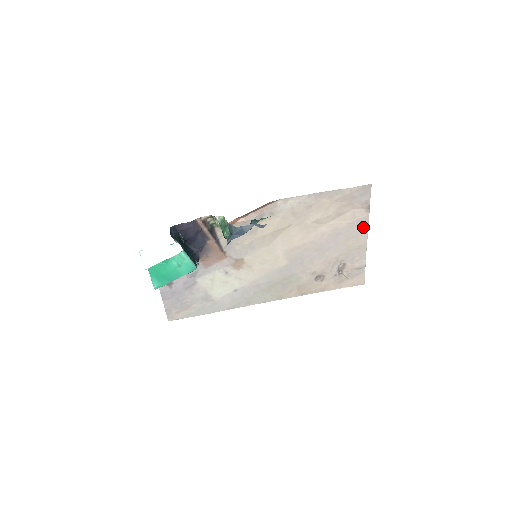
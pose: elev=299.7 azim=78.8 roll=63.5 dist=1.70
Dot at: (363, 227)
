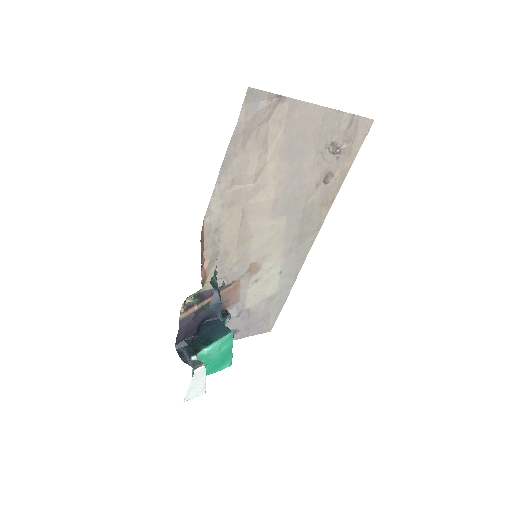
Dot at: (301, 110)
